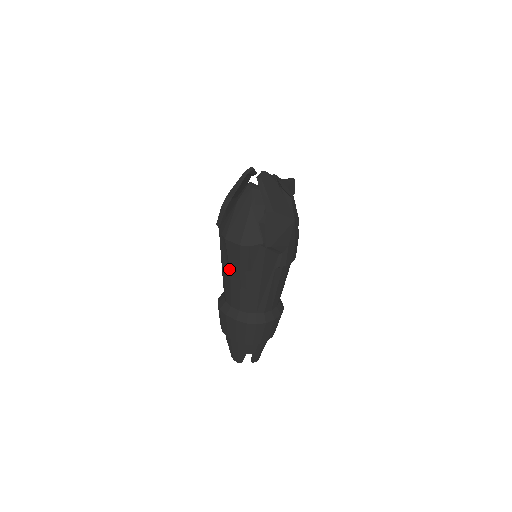
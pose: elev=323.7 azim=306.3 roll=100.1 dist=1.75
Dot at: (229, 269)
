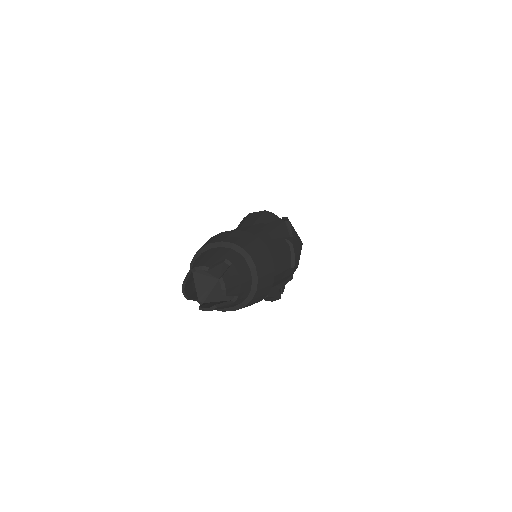
Dot at: occluded
